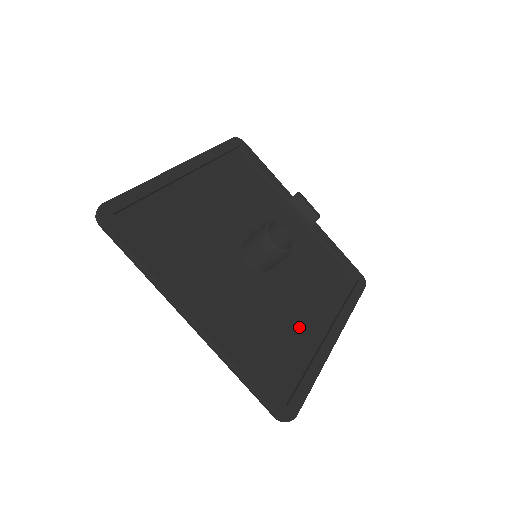
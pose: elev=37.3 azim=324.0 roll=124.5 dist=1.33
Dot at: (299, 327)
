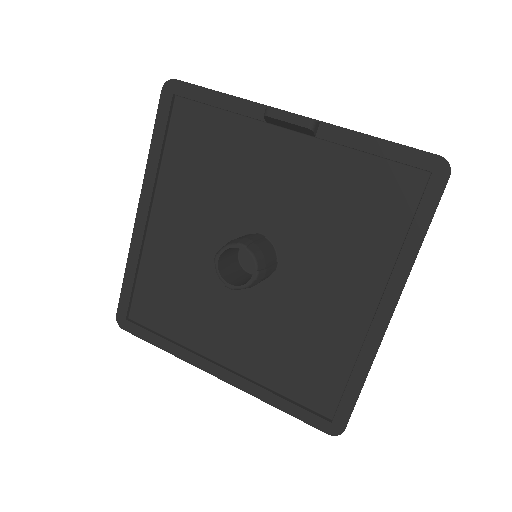
Dot at: (332, 323)
